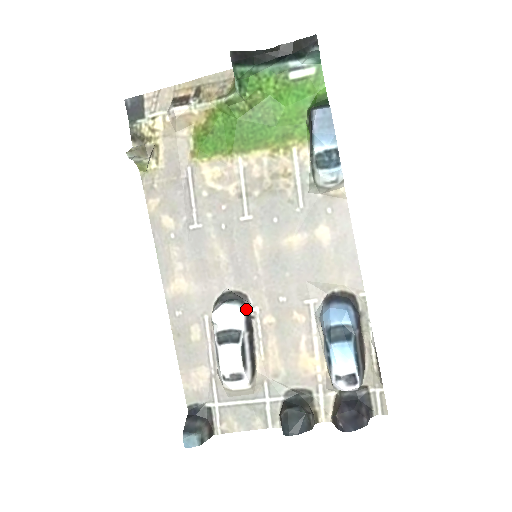
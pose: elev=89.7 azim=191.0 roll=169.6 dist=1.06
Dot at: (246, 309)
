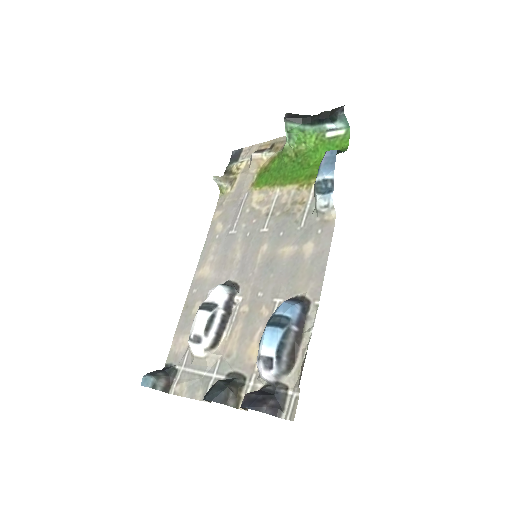
Dot at: (232, 294)
